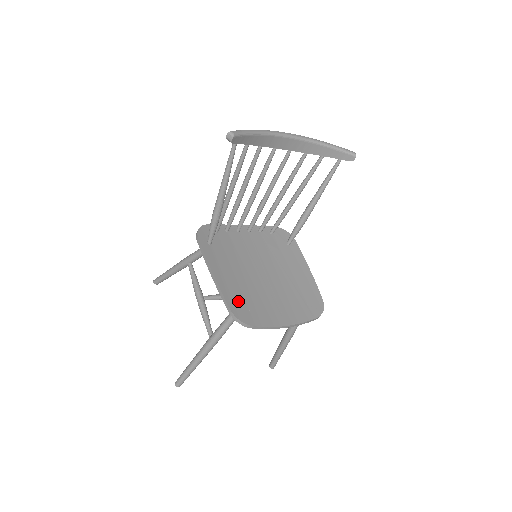
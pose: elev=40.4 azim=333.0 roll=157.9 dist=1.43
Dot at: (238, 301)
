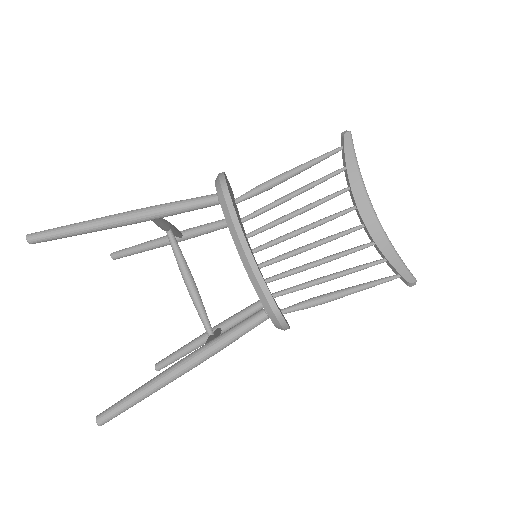
Dot at: (230, 192)
